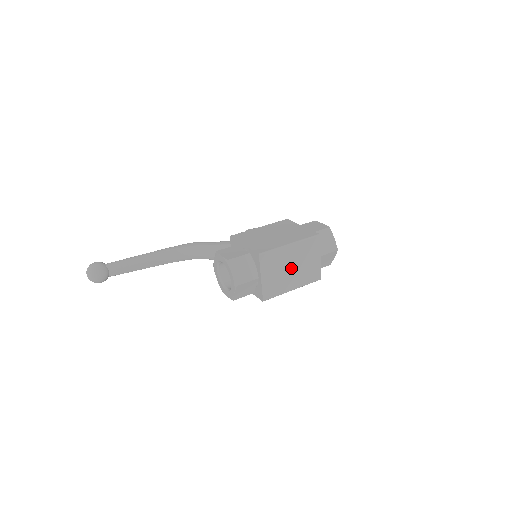
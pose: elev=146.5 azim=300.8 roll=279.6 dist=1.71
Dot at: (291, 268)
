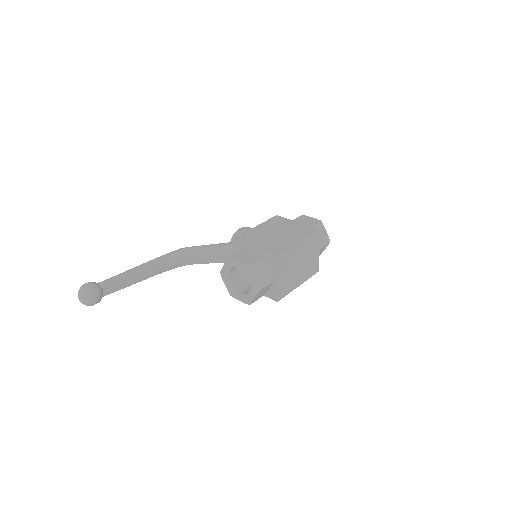
Dot at: (299, 266)
